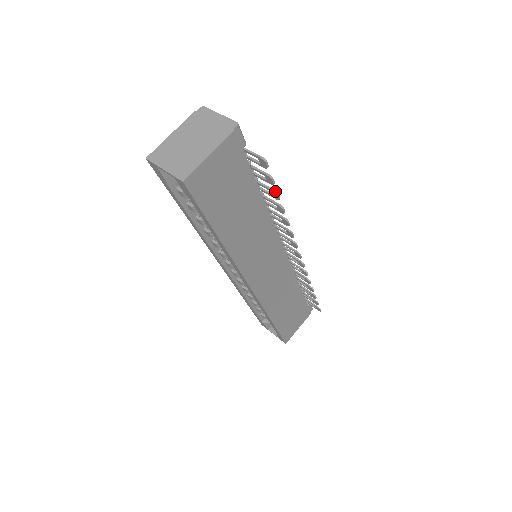
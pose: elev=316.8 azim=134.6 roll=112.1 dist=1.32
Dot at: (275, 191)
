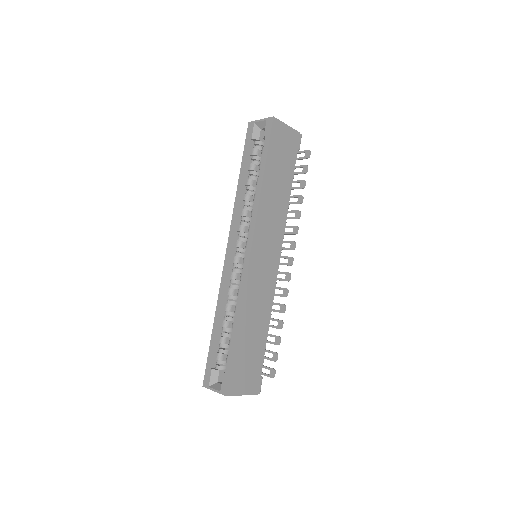
Dot at: (304, 180)
